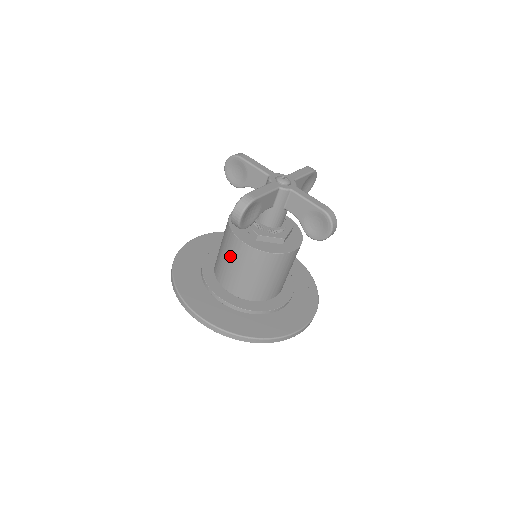
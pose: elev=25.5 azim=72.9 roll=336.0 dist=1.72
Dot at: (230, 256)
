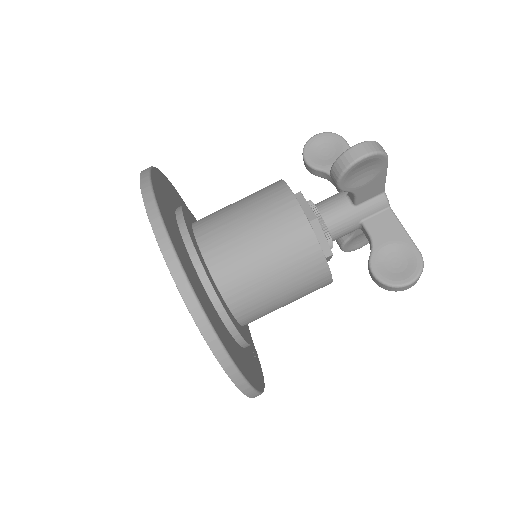
Dot at: (257, 212)
